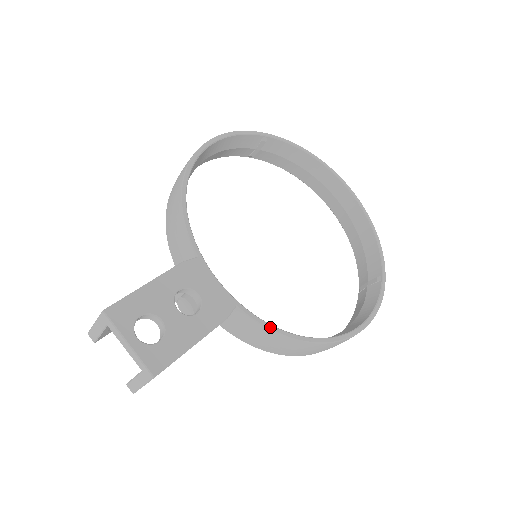
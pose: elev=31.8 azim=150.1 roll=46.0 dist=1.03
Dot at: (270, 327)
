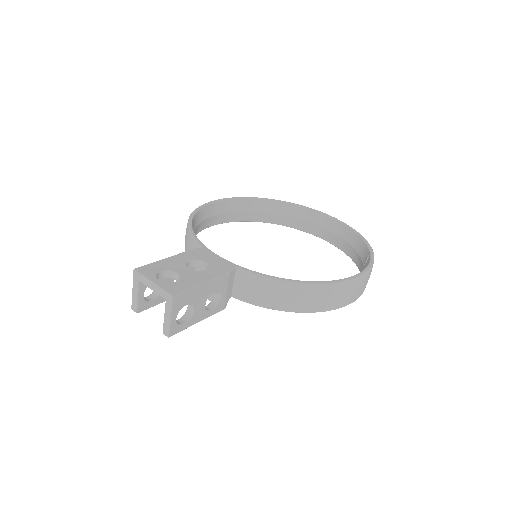
Dot at: (267, 276)
